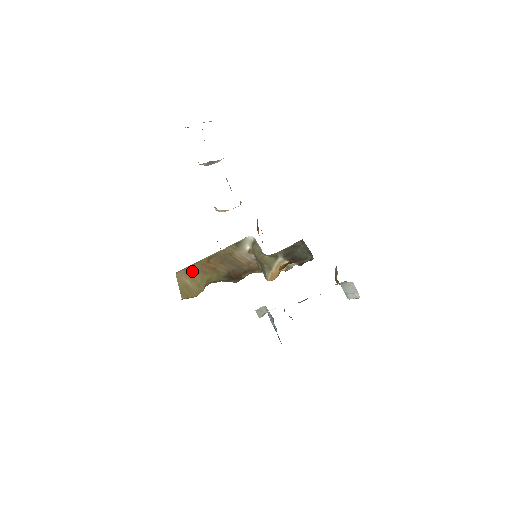
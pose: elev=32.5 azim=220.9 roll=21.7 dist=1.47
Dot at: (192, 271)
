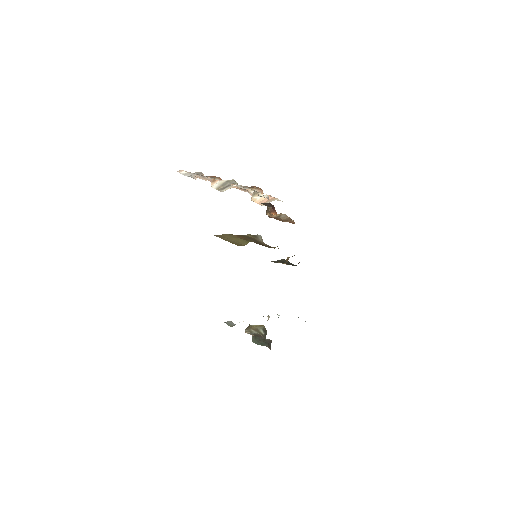
Dot at: (227, 236)
